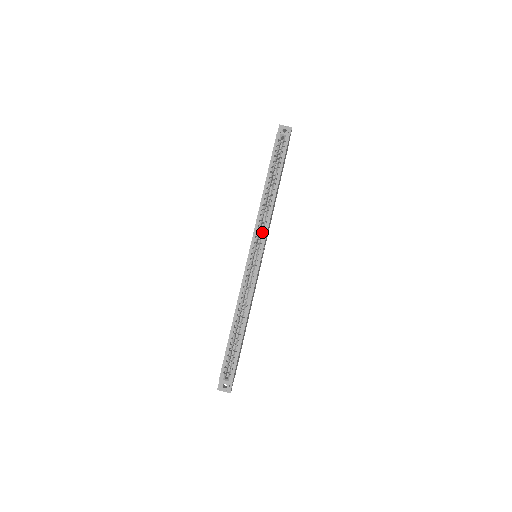
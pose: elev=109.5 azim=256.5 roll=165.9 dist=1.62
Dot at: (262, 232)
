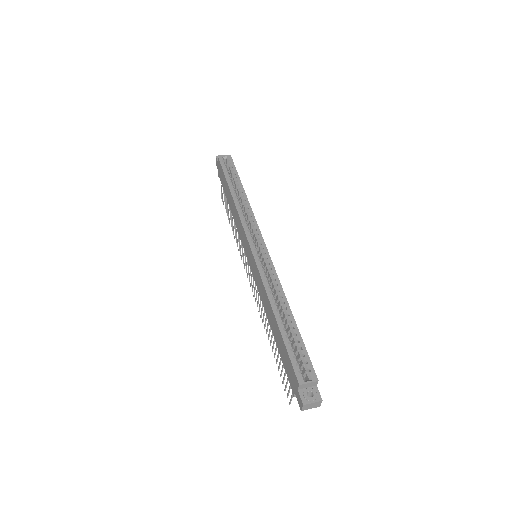
Dot at: (251, 228)
